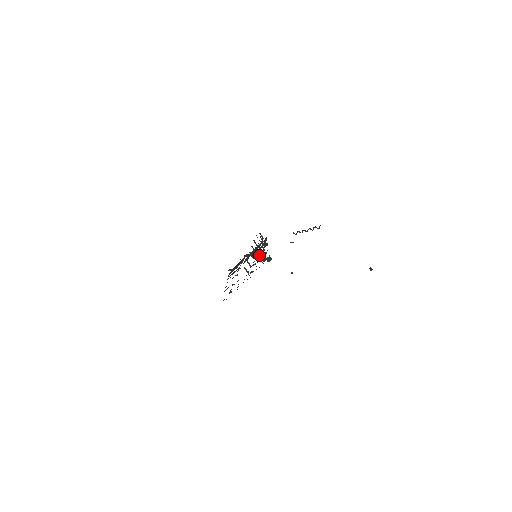
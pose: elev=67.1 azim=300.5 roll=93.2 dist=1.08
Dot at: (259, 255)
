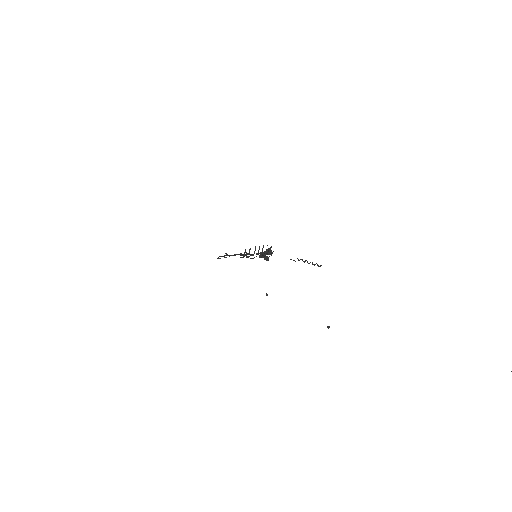
Dot at: (260, 255)
